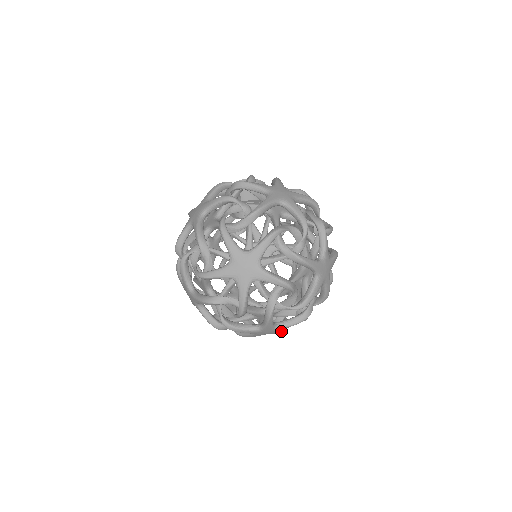
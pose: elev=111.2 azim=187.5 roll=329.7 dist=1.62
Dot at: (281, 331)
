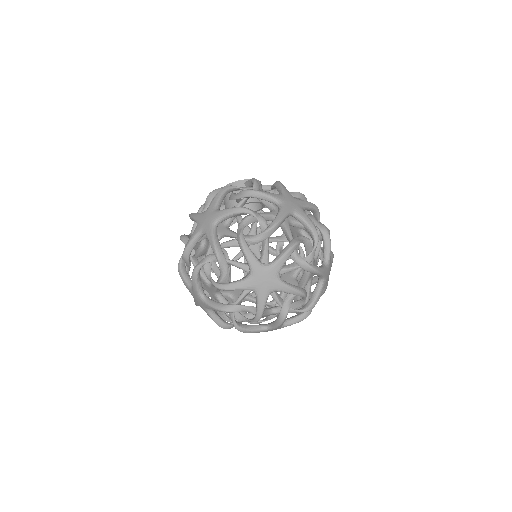
Dot at: occluded
